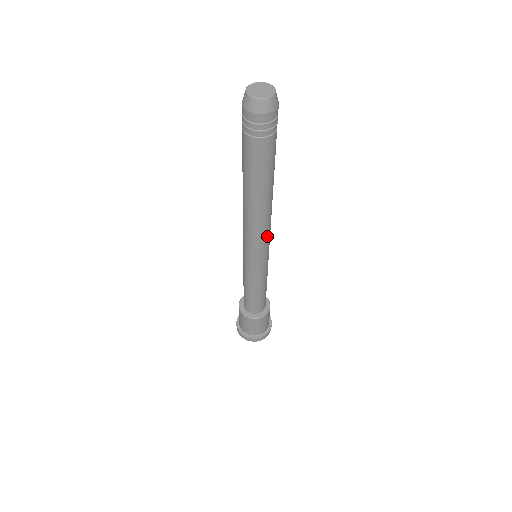
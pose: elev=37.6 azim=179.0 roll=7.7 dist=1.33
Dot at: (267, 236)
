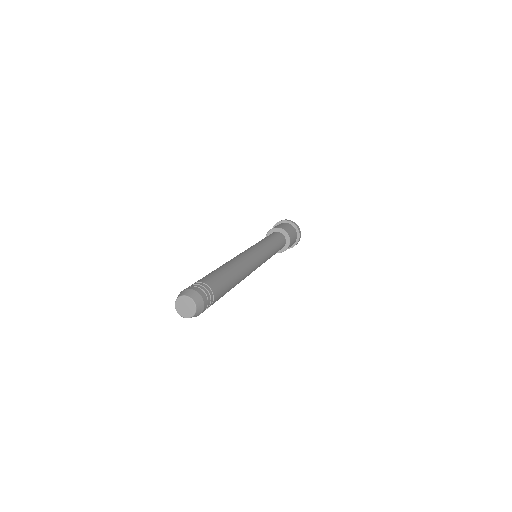
Dot at: (254, 269)
